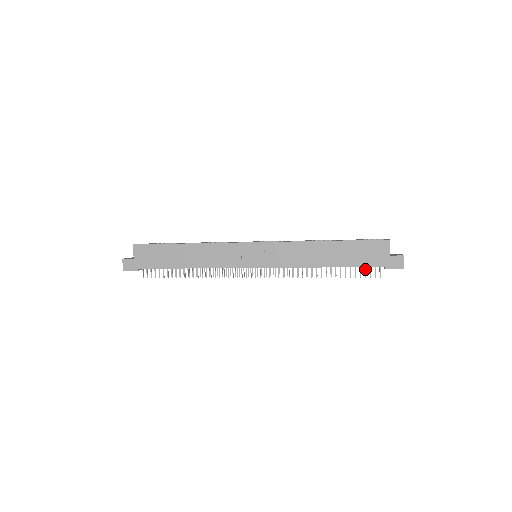
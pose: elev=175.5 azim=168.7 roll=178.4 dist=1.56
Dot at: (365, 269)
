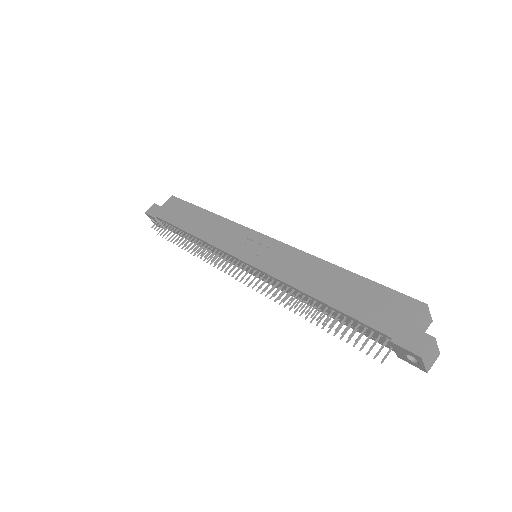
Dot at: (363, 330)
